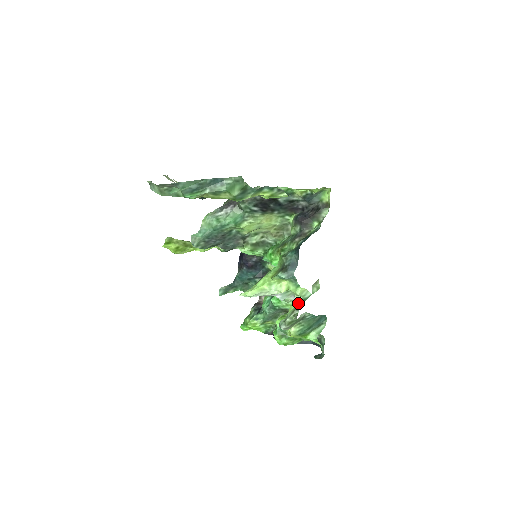
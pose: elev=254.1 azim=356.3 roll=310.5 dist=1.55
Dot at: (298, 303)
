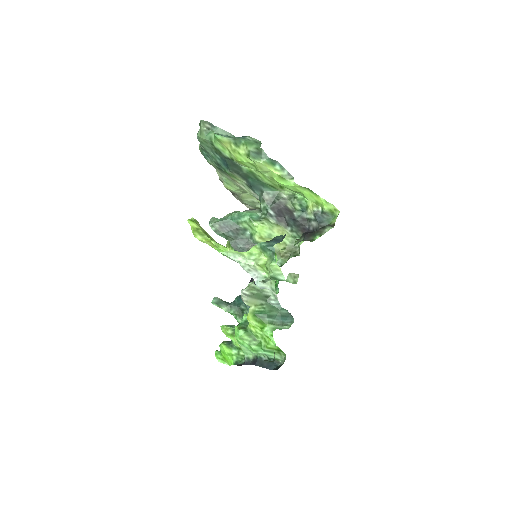
Dot at: (268, 278)
